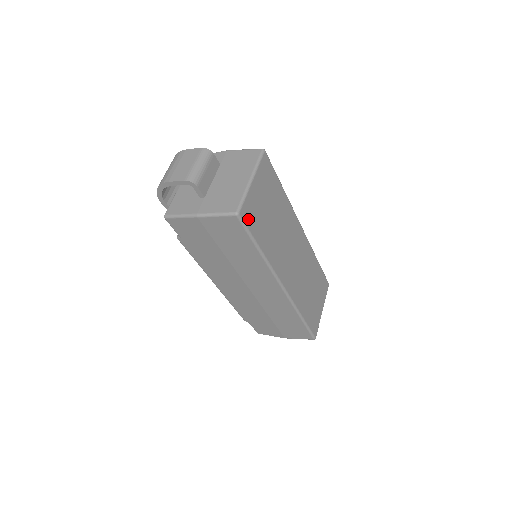
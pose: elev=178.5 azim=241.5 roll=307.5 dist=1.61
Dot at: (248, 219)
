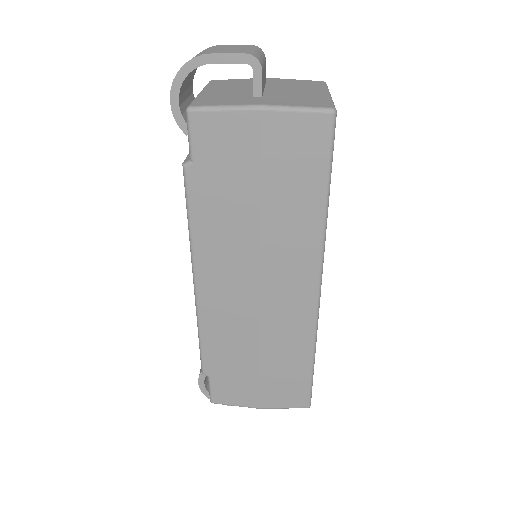
Dot at: occluded
